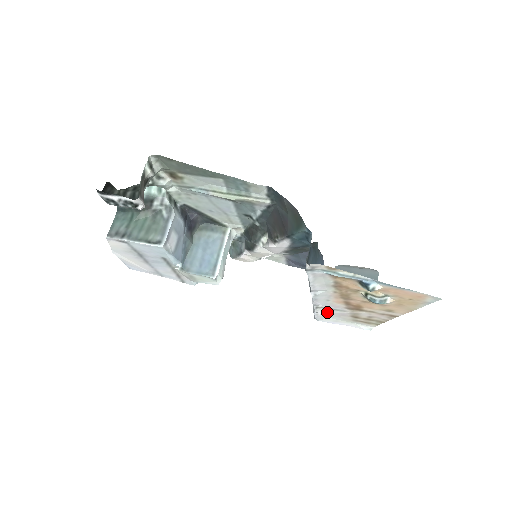
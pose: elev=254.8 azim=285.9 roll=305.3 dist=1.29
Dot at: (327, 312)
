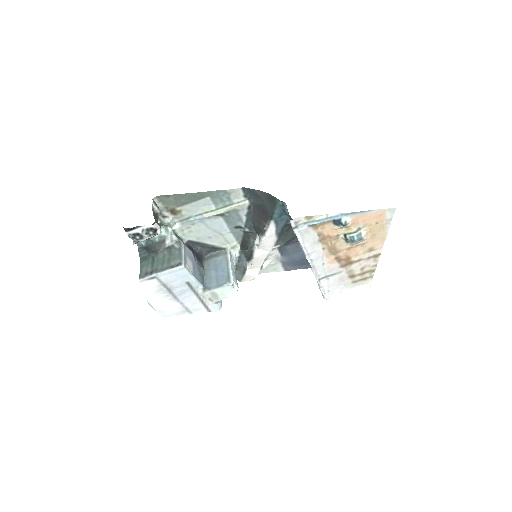
Dot at: (329, 282)
